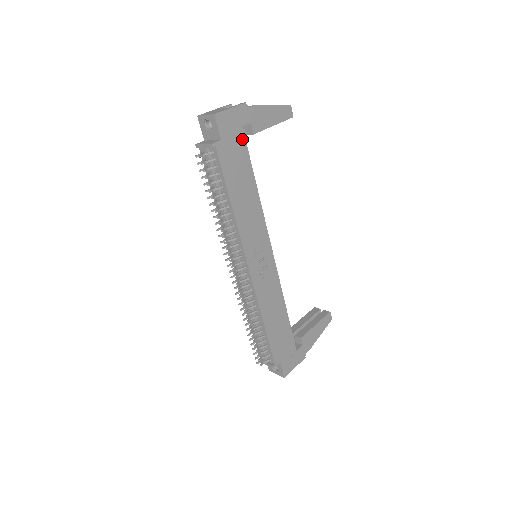
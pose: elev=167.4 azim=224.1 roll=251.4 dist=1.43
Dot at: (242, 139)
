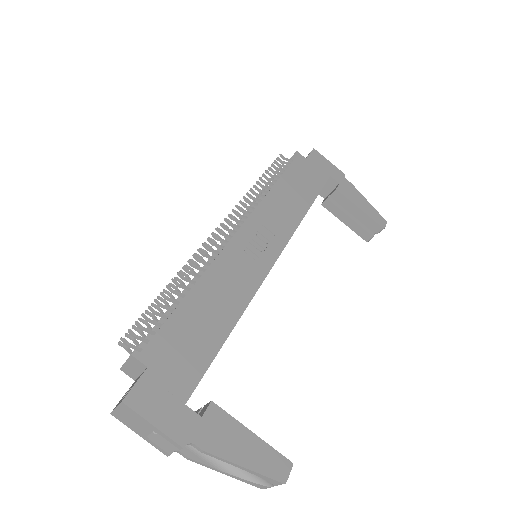
Dot at: (324, 179)
